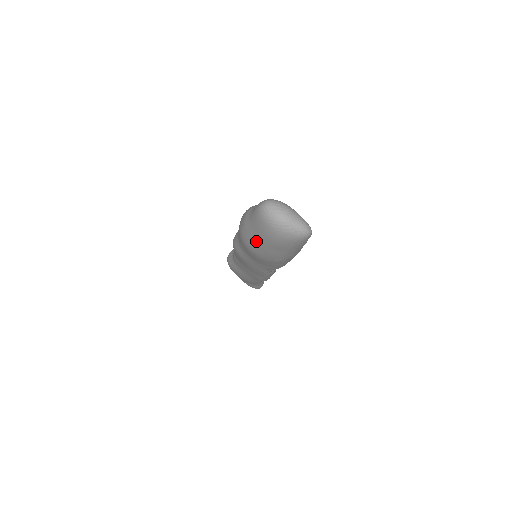
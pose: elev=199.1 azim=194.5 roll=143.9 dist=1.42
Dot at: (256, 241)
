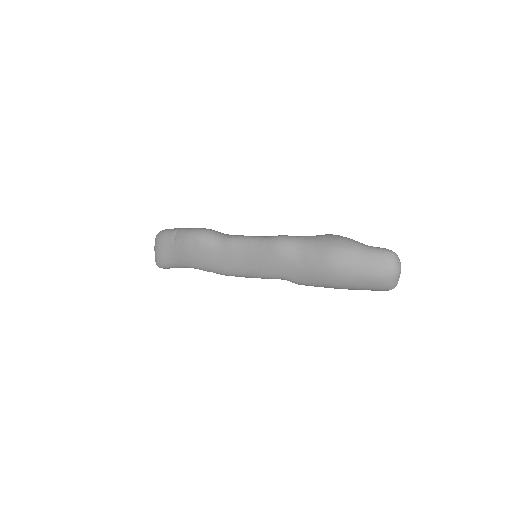
Dot at: (355, 266)
